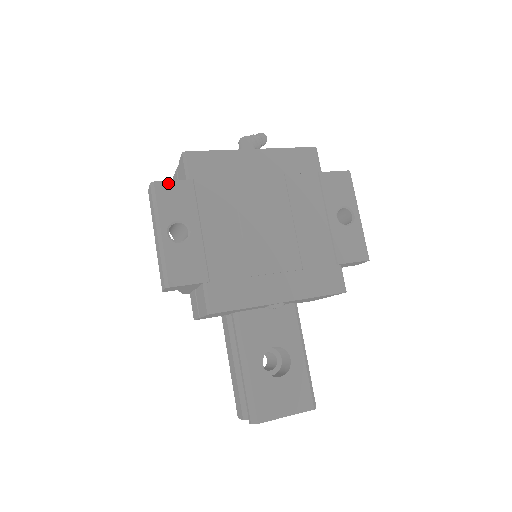
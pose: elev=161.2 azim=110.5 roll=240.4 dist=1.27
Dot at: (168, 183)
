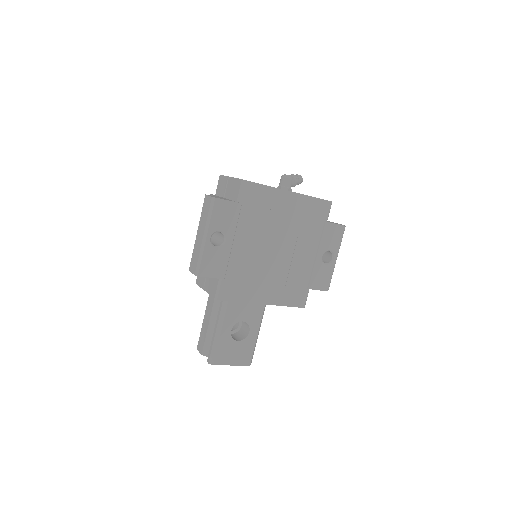
Dot at: (224, 201)
